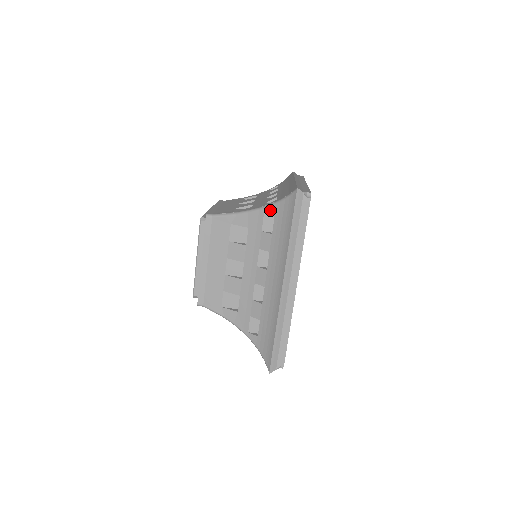
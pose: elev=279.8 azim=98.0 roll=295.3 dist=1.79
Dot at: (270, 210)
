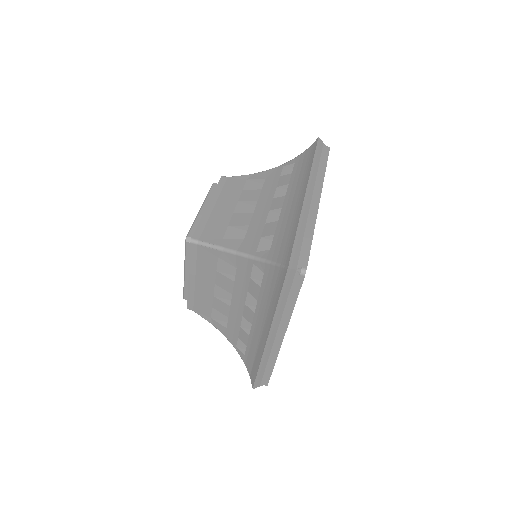
Dot at: (290, 162)
